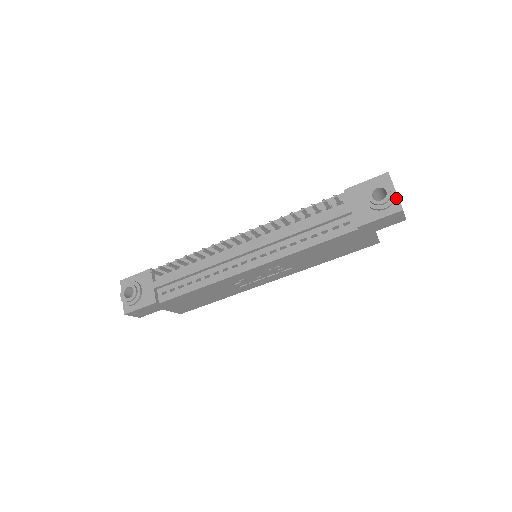
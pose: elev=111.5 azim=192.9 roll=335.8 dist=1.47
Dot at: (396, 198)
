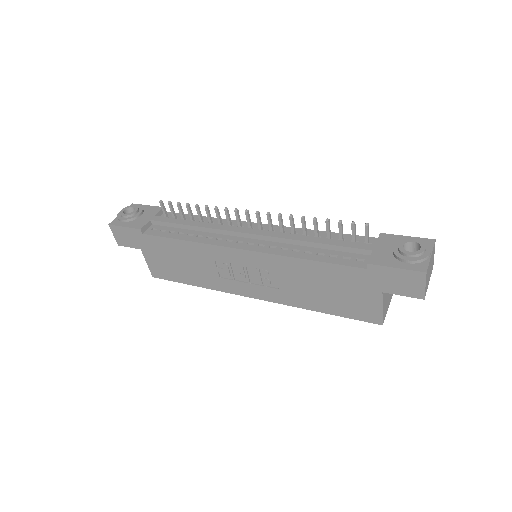
Dot at: (427, 260)
